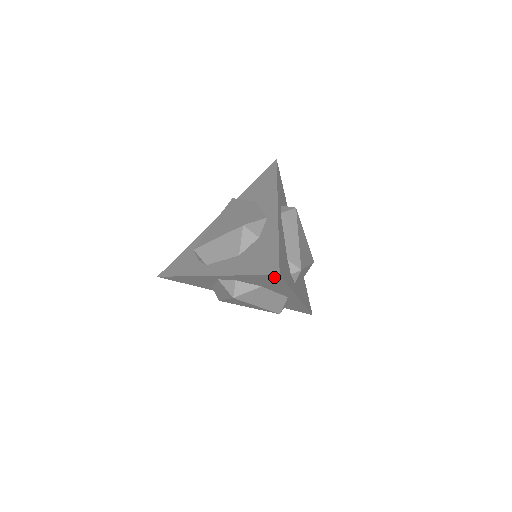
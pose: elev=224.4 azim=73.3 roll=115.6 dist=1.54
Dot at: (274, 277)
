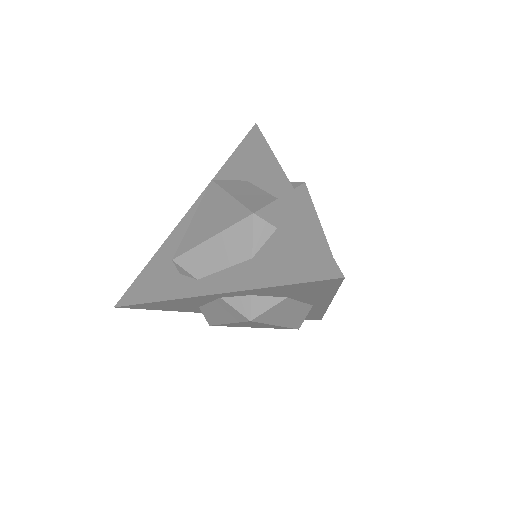
Dot at: (328, 282)
